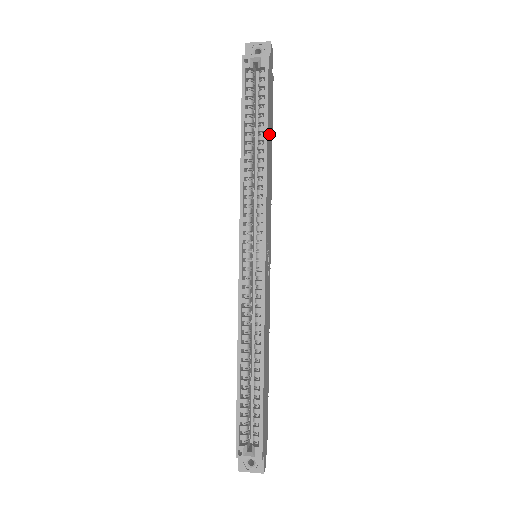
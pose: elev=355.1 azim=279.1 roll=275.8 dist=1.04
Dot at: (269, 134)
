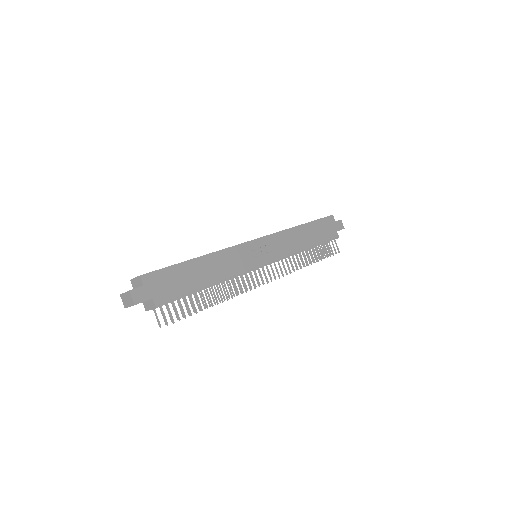
Dot at: (310, 231)
